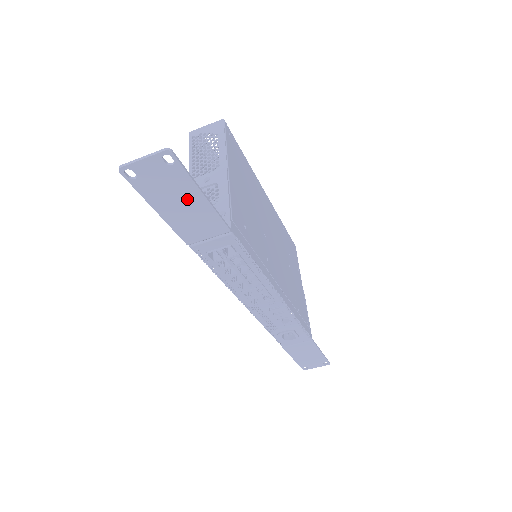
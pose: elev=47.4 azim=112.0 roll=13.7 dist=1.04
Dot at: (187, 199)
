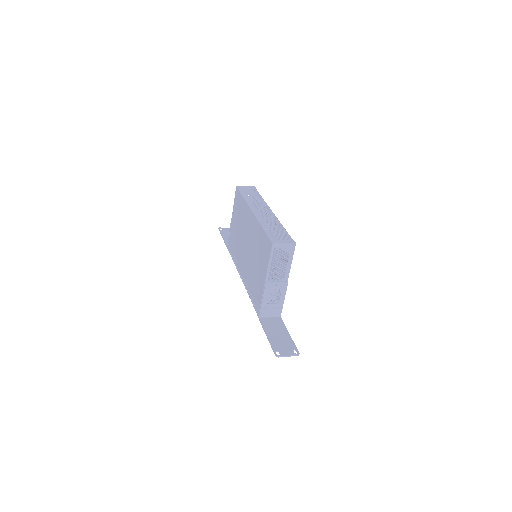
Dot at: (283, 337)
